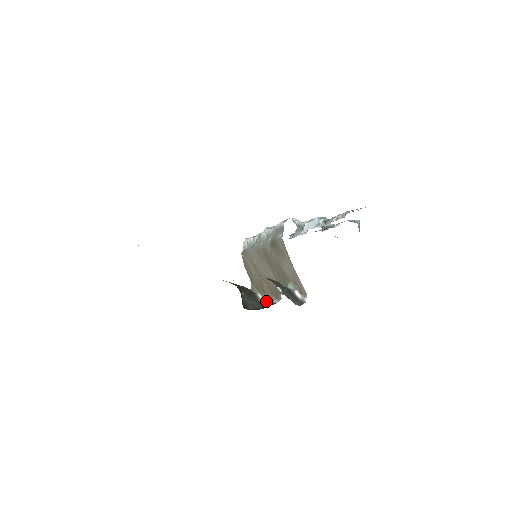
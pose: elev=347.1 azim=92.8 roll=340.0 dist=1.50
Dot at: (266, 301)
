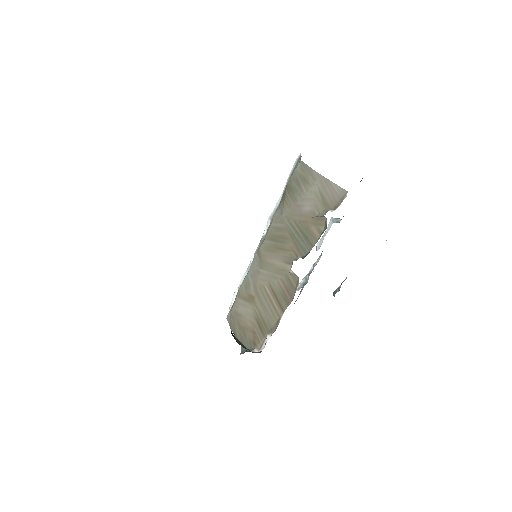
Dot at: (269, 337)
